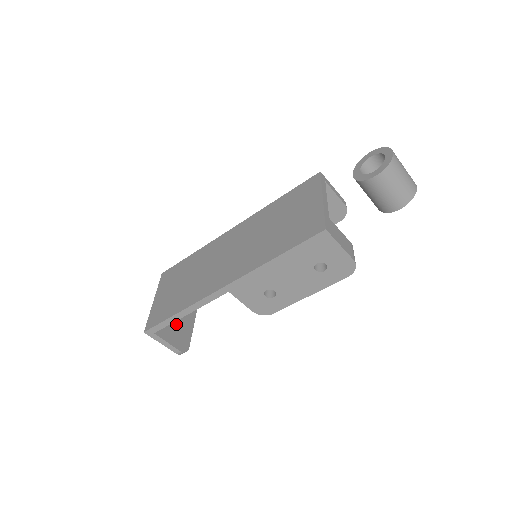
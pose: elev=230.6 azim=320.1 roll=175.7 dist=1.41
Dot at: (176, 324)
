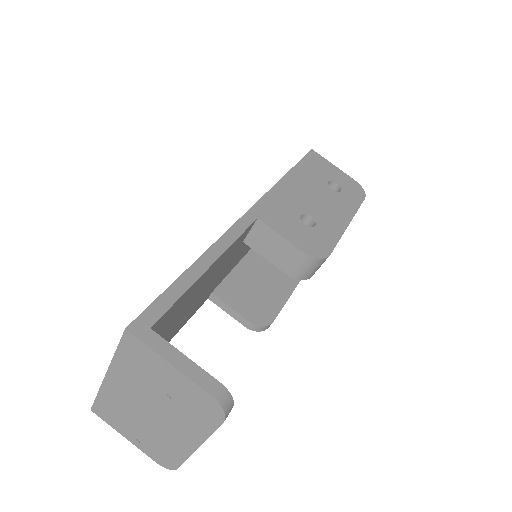
Dot at: occluded
